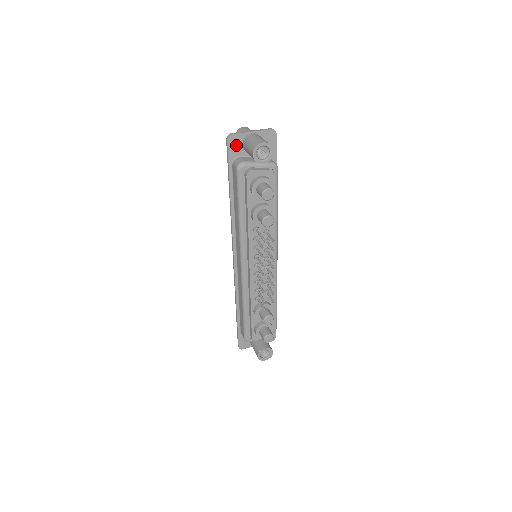
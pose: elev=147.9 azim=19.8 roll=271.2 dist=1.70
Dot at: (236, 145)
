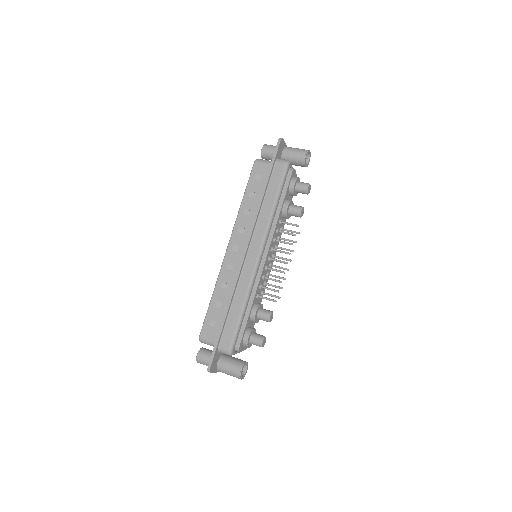
Dot at: (281, 148)
